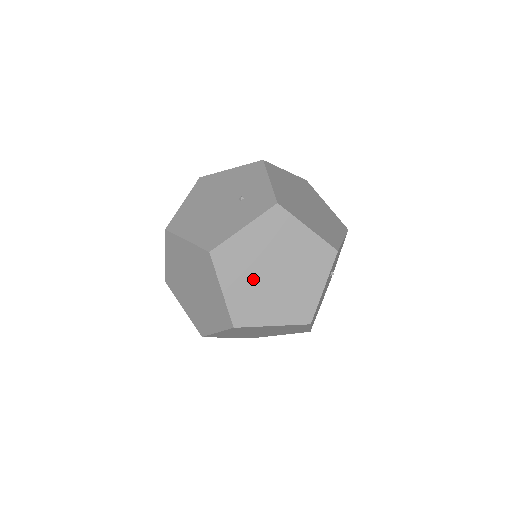
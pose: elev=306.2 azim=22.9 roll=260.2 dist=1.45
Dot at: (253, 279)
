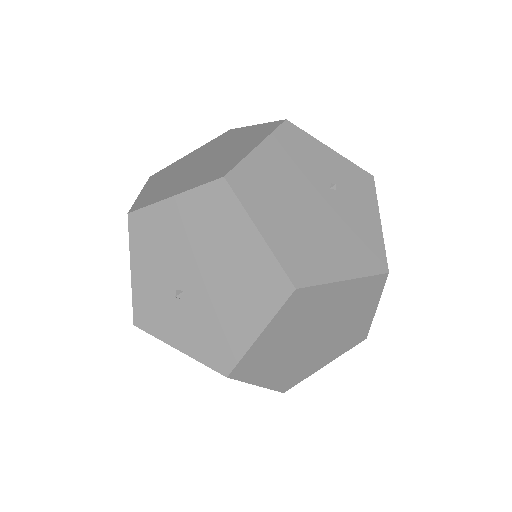
Dot at: occluded
